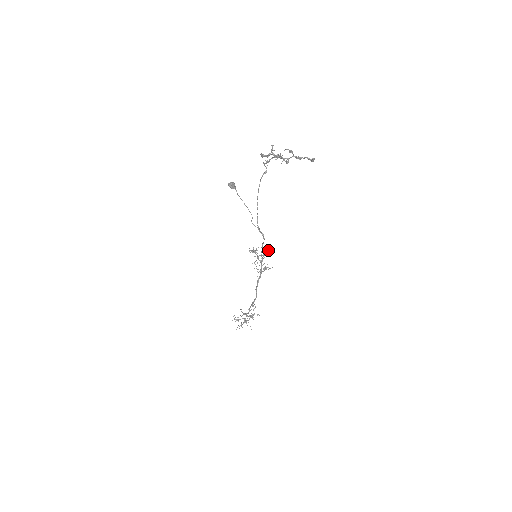
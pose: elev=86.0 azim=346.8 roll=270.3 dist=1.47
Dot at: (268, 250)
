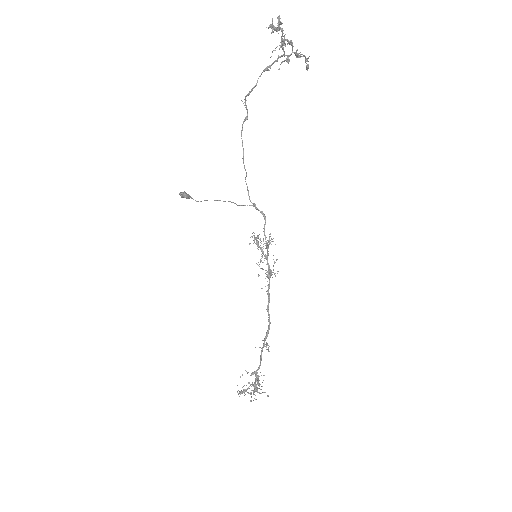
Dot at: (270, 240)
